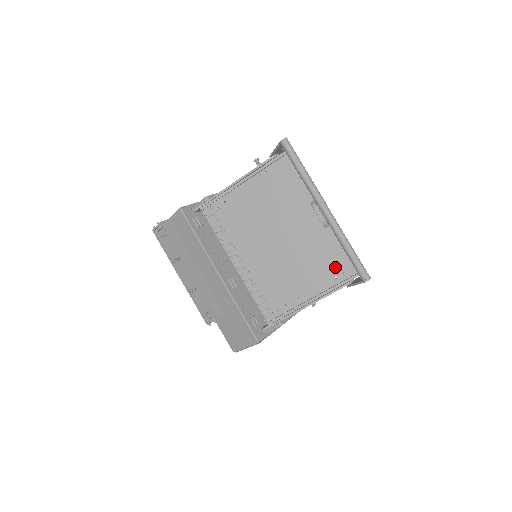
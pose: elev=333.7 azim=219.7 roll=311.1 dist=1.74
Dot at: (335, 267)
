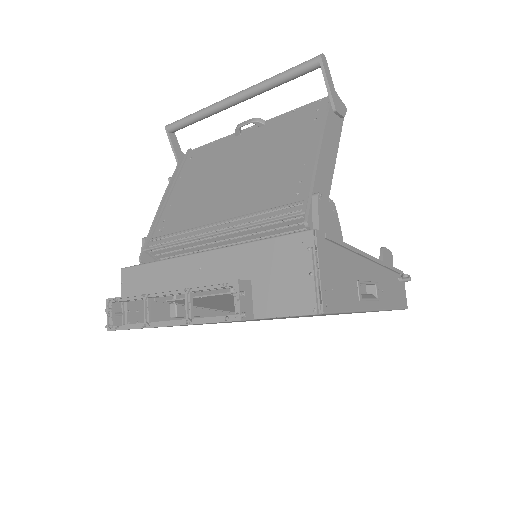
Dot at: (304, 119)
